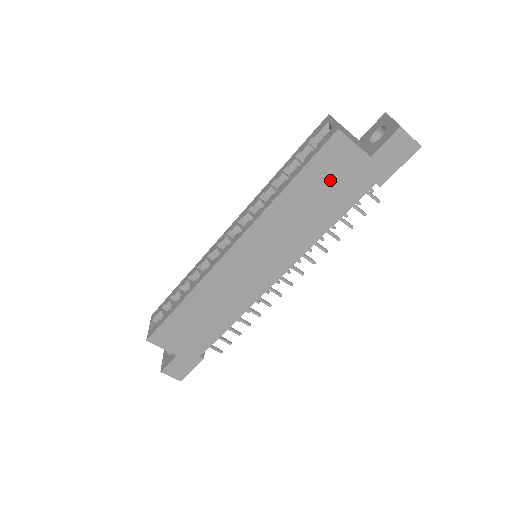
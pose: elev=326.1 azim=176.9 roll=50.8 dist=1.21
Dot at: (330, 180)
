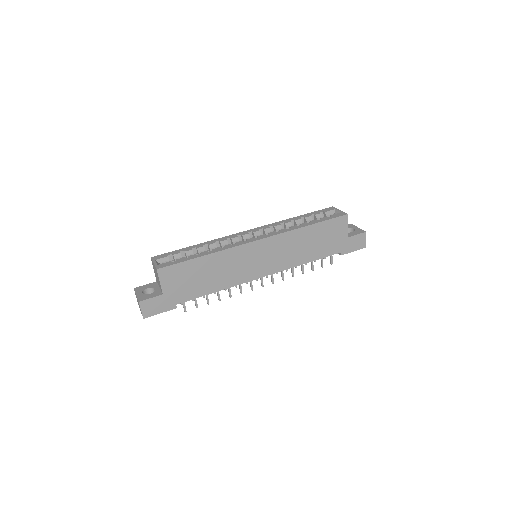
Dot at: (327, 236)
